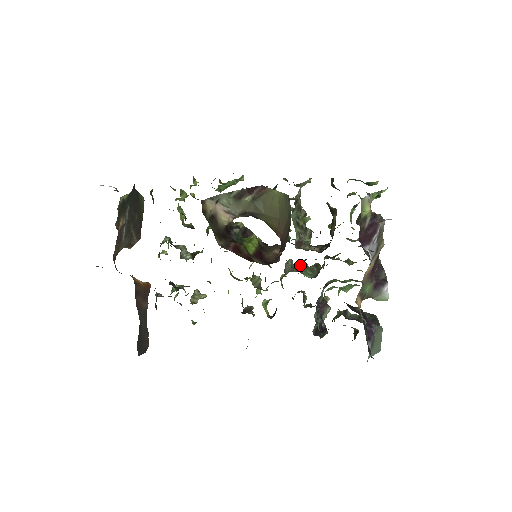
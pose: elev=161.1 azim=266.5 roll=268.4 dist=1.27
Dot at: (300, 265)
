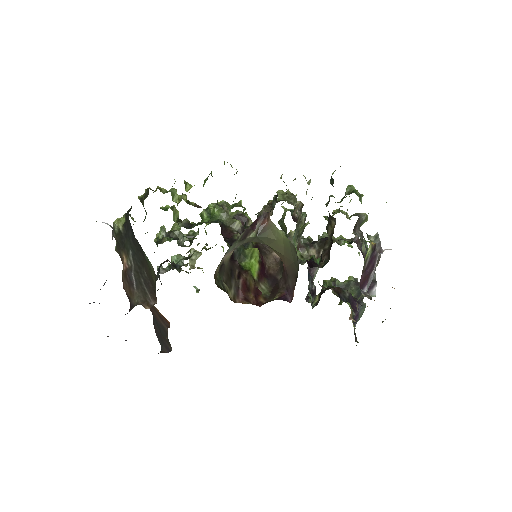
Dot at: (293, 235)
